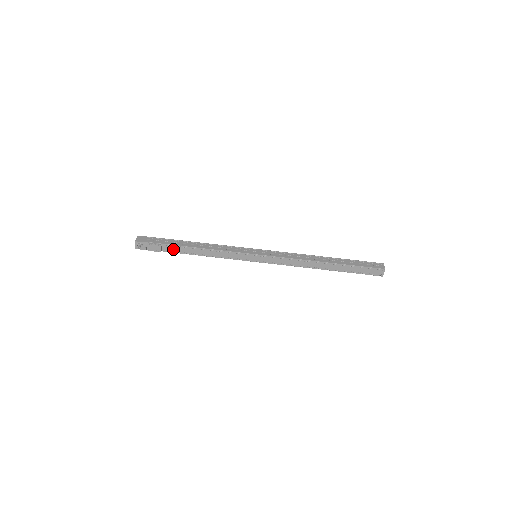
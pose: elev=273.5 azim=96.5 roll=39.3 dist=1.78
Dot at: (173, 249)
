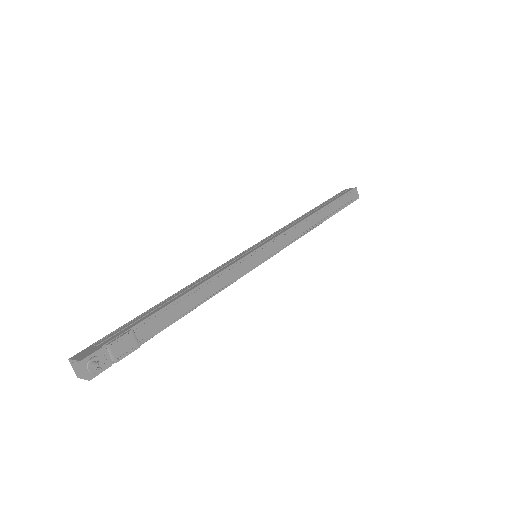
Dot at: (154, 326)
